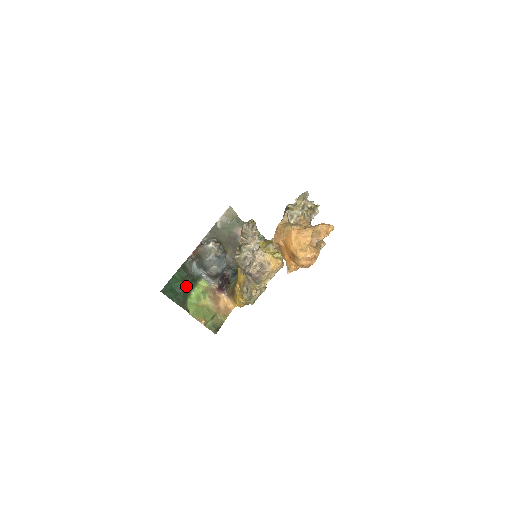
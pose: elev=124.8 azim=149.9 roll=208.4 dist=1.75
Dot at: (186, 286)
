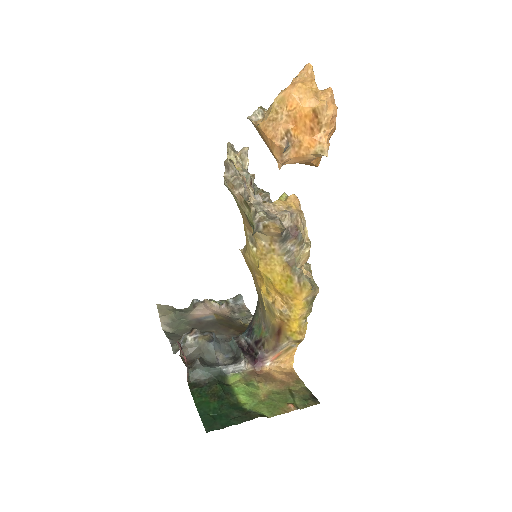
Dot at: (223, 397)
